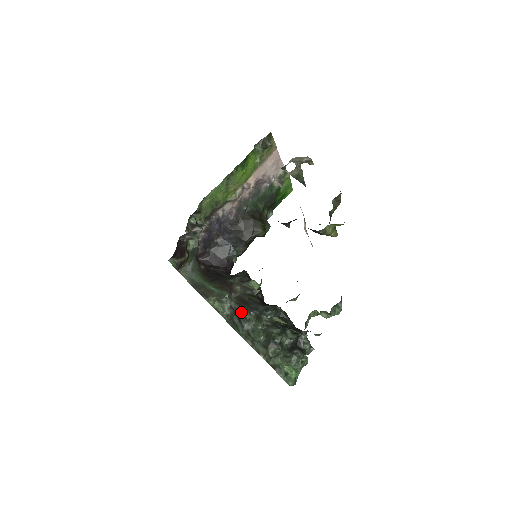
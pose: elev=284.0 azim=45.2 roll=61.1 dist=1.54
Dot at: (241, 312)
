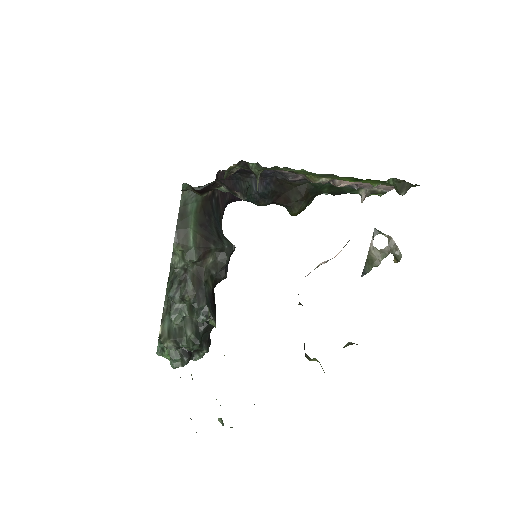
Dot at: (186, 287)
